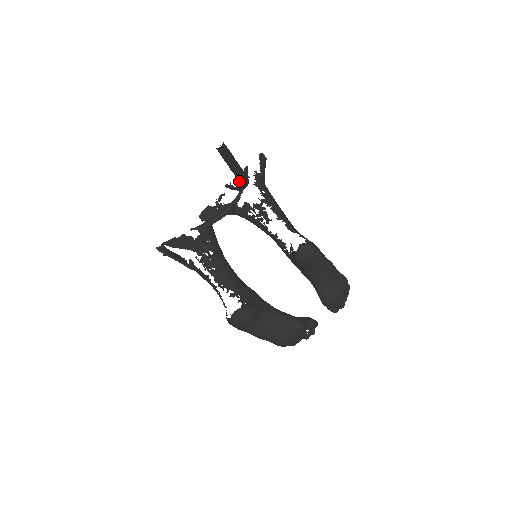
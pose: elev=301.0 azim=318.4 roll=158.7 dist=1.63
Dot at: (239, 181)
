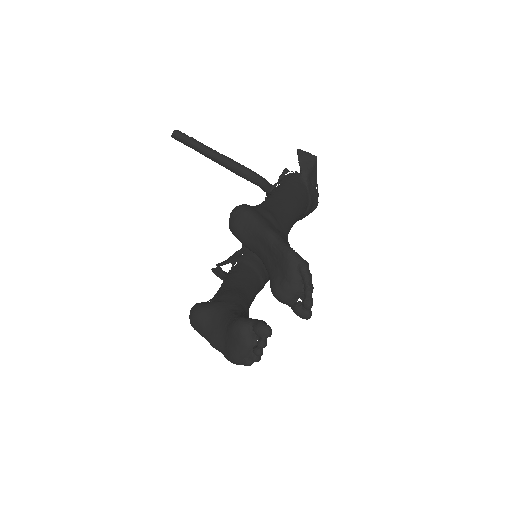
Dot at: (237, 174)
